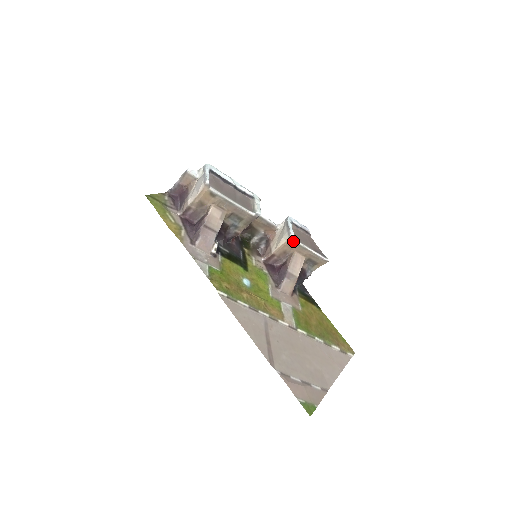
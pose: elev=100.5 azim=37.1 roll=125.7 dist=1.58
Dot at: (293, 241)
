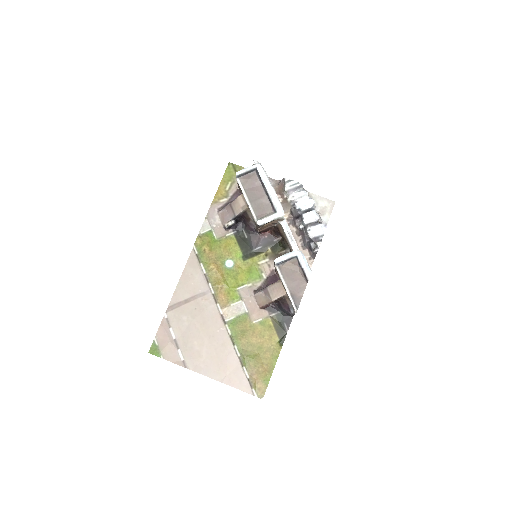
Dot at: (276, 268)
